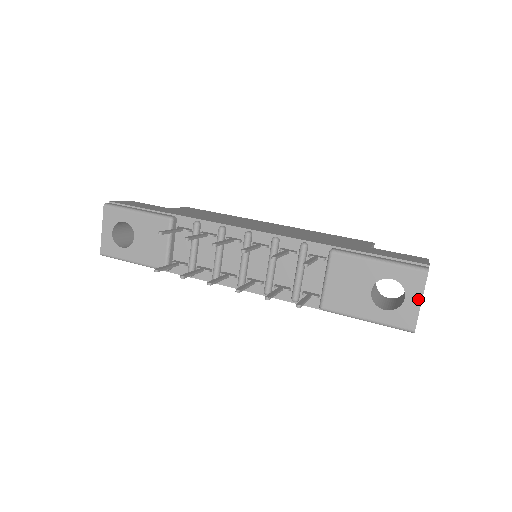
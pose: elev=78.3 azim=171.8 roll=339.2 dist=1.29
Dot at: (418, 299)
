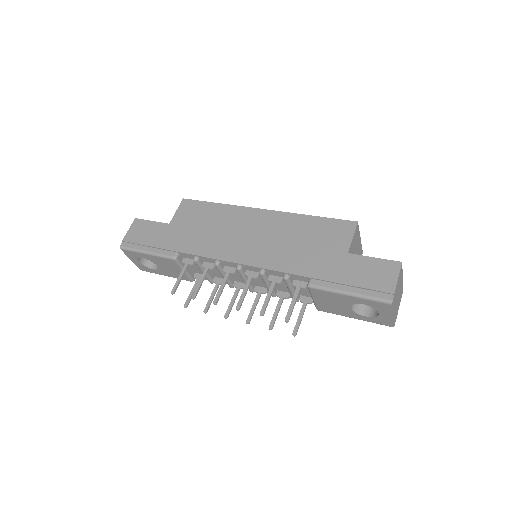
Dot at: (389, 315)
